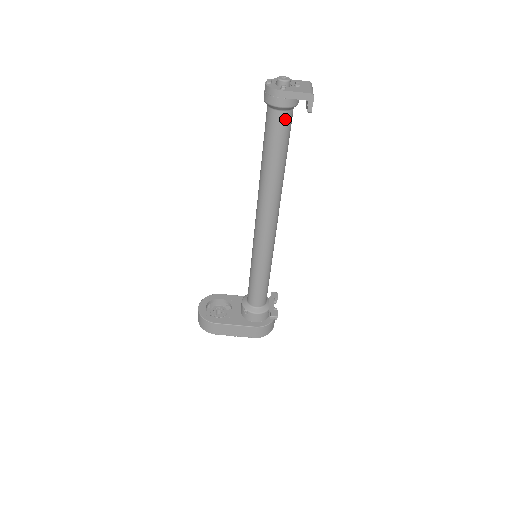
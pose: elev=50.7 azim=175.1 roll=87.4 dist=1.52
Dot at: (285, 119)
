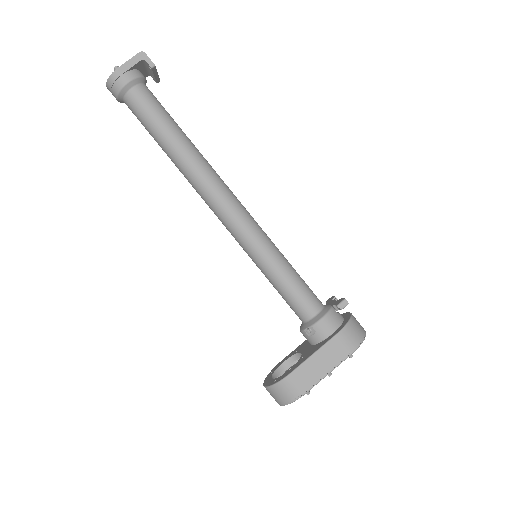
Dot at: (143, 92)
